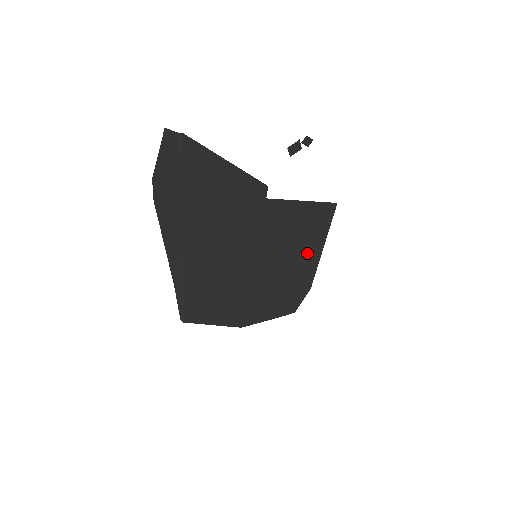
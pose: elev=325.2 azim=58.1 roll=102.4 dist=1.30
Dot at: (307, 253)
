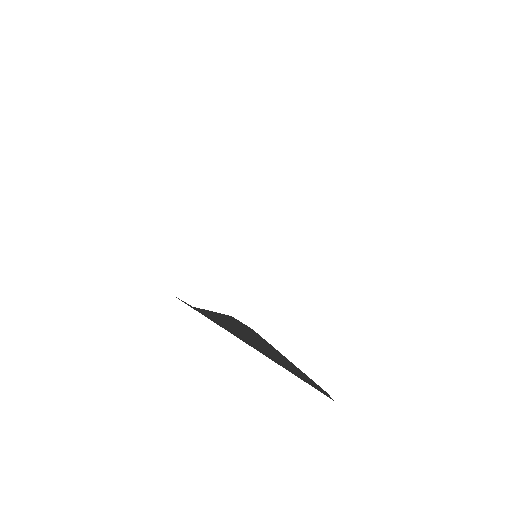
Dot at: occluded
